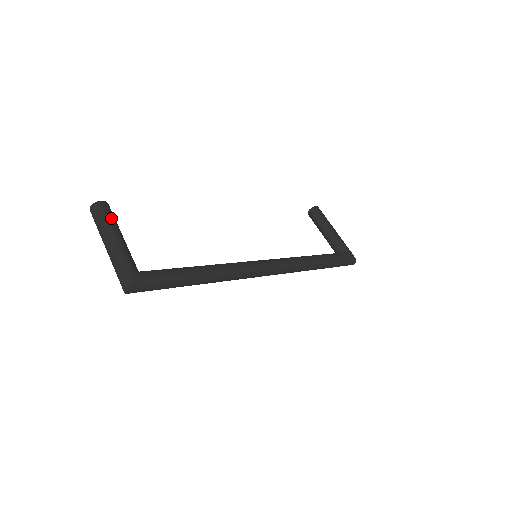
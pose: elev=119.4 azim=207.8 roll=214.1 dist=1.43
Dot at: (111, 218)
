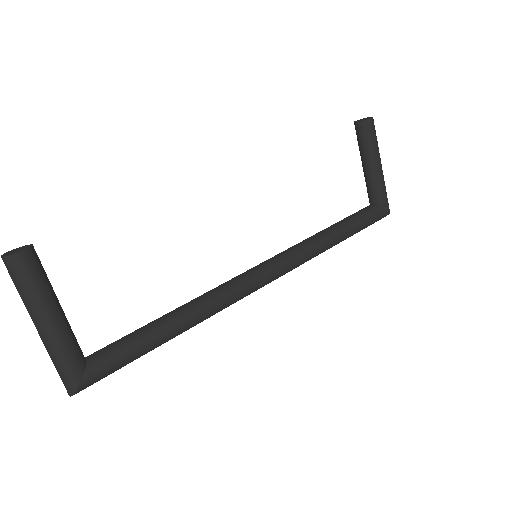
Dot at: (38, 285)
